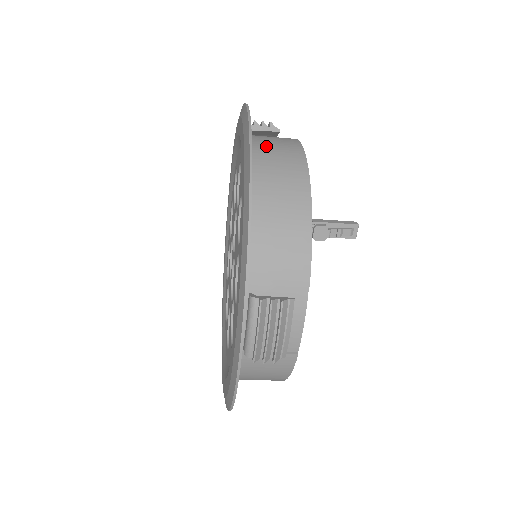
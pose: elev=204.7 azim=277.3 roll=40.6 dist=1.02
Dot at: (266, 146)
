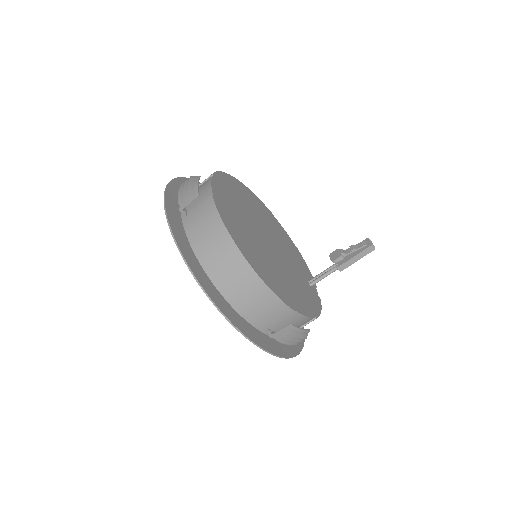
Dot at: occluded
